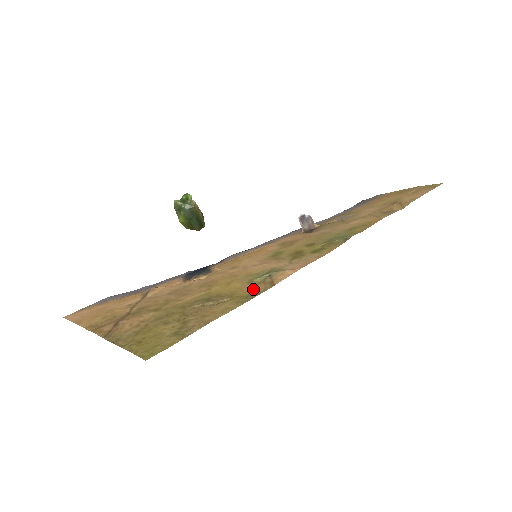
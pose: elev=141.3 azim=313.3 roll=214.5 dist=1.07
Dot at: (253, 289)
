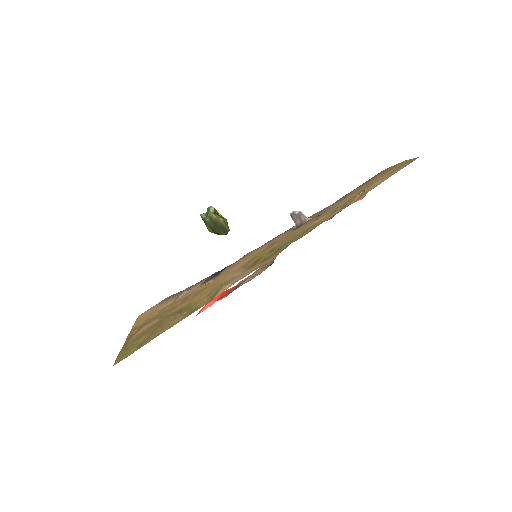
Dot at: (201, 303)
